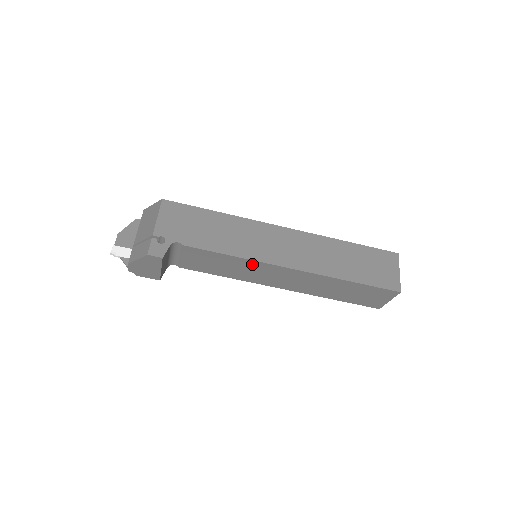
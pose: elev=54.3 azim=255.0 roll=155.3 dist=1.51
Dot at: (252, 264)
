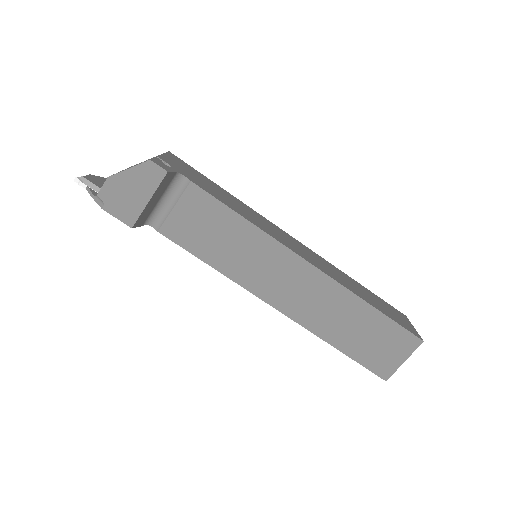
Dot at: (262, 242)
